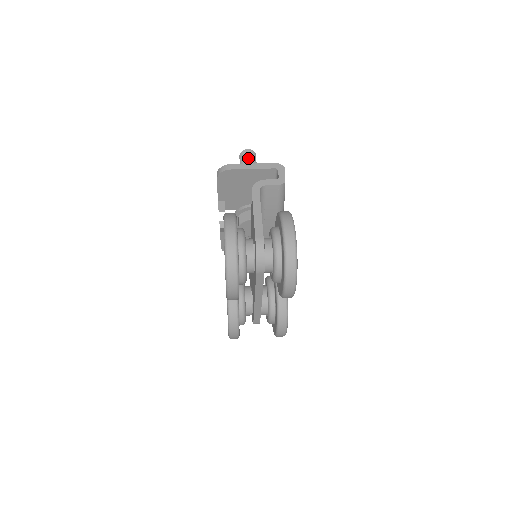
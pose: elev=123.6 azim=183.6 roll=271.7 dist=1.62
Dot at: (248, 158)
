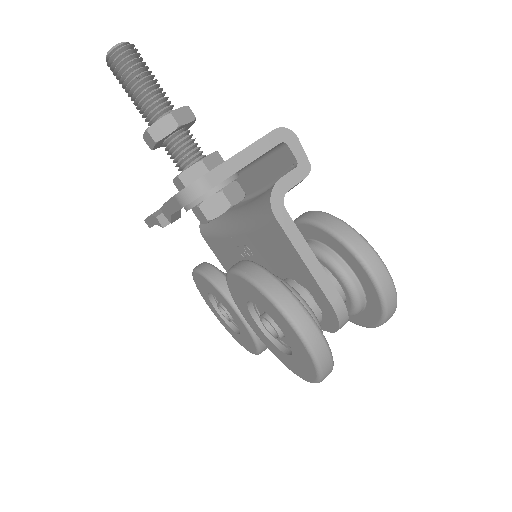
Dot at: (136, 70)
